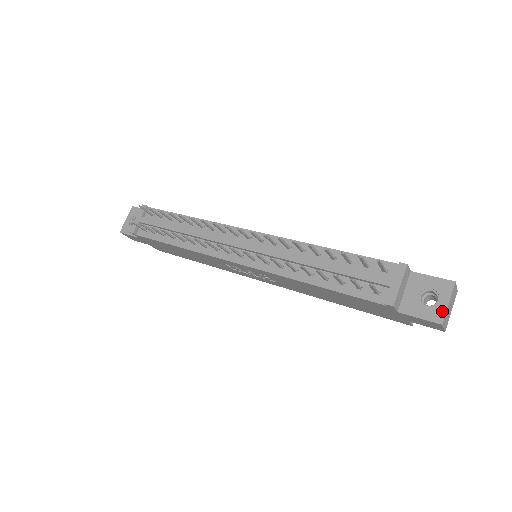
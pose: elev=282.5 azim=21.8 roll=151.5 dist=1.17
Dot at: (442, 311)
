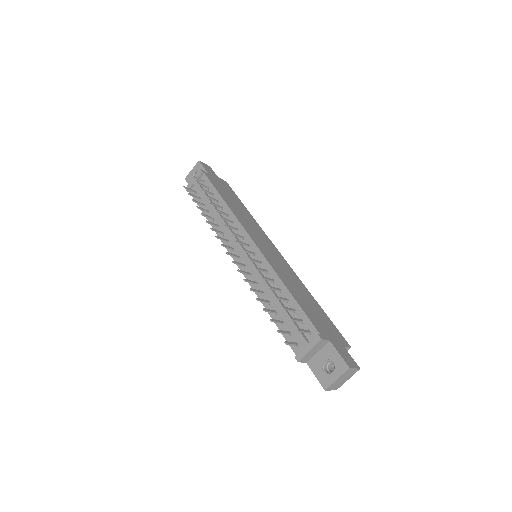
Dot at: (330, 382)
